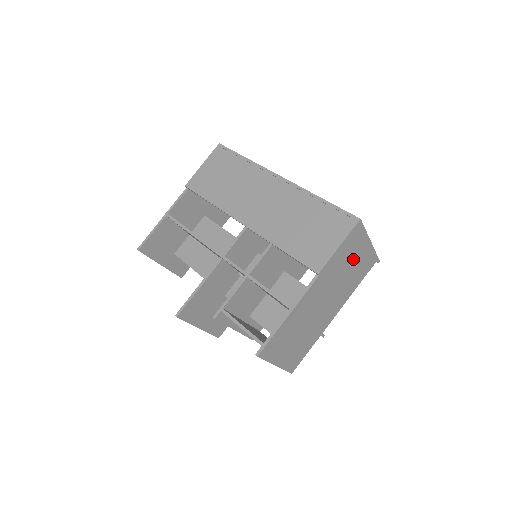
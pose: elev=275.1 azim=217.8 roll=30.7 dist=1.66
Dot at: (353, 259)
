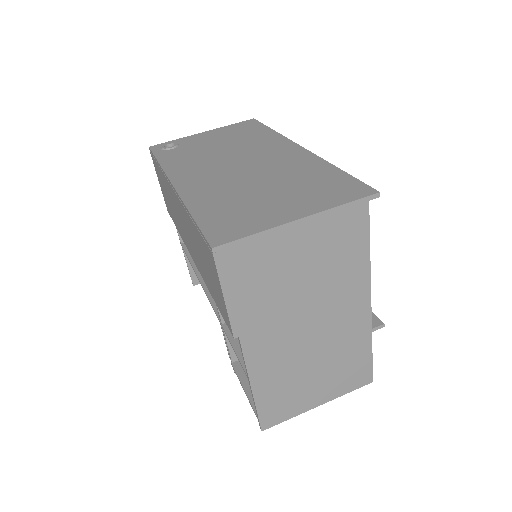
Dot at: (290, 264)
